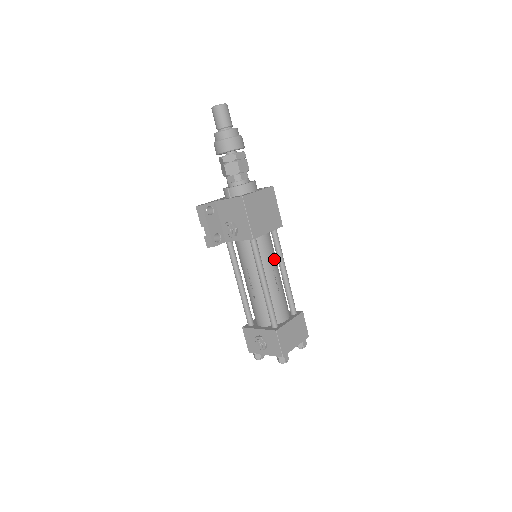
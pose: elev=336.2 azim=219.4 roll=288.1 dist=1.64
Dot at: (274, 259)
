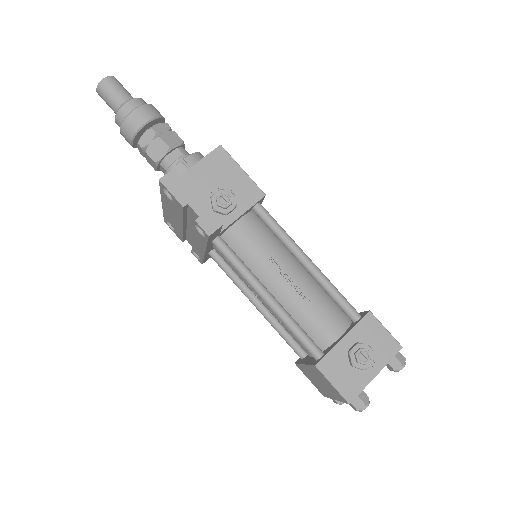
Dot at: occluded
